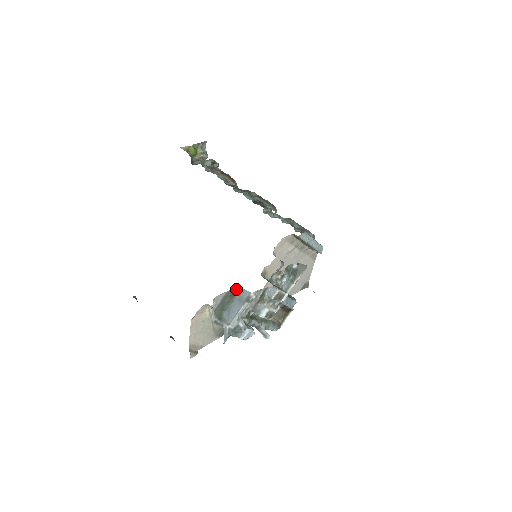
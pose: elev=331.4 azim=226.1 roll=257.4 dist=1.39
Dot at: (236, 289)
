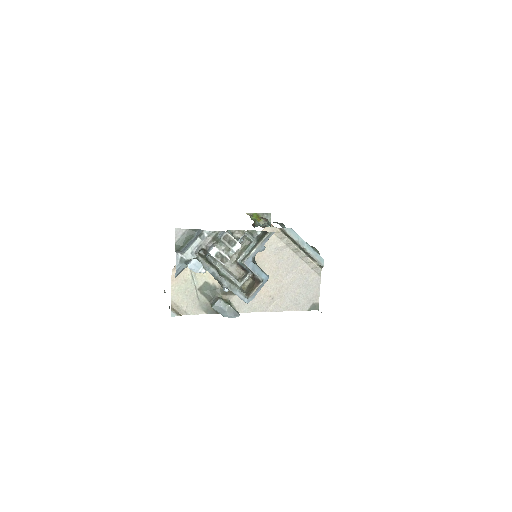
Dot at: (195, 230)
